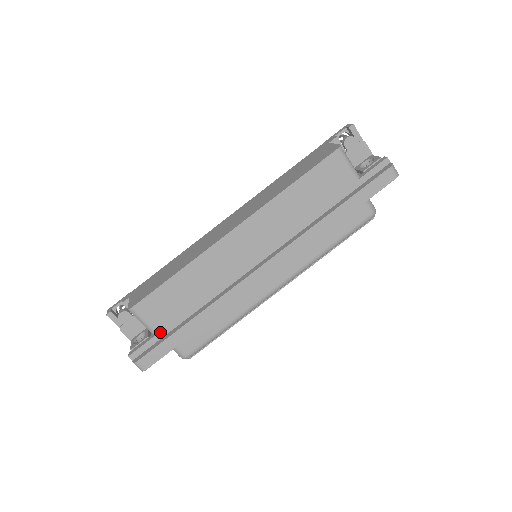
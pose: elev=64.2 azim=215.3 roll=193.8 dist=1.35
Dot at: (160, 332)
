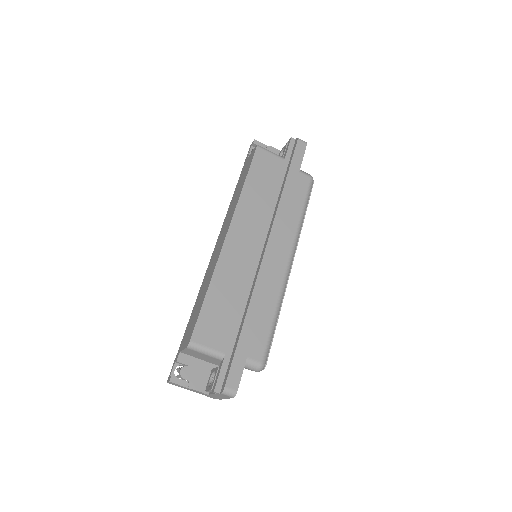
Dot at: (226, 351)
